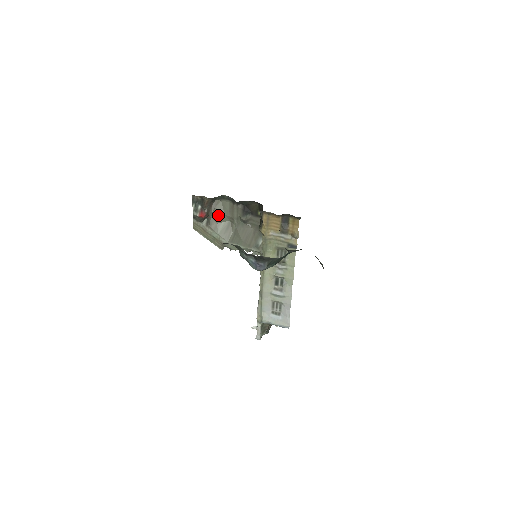
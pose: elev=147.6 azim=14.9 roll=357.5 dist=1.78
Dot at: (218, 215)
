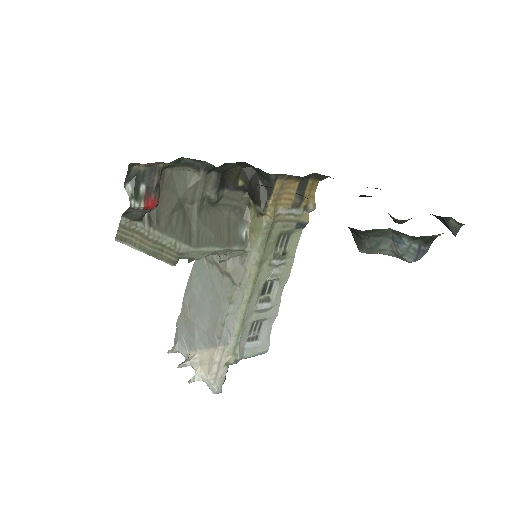
Dot at: (169, 200)
